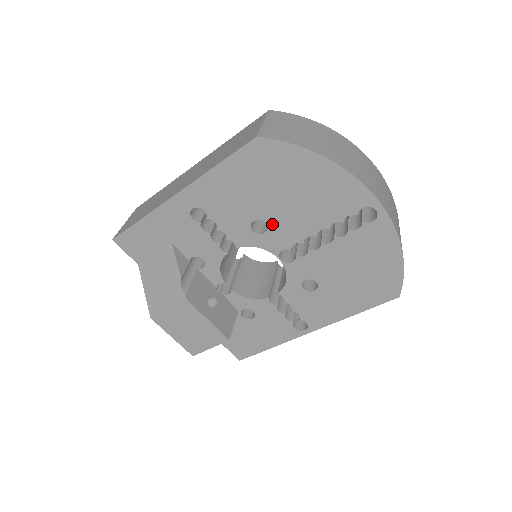
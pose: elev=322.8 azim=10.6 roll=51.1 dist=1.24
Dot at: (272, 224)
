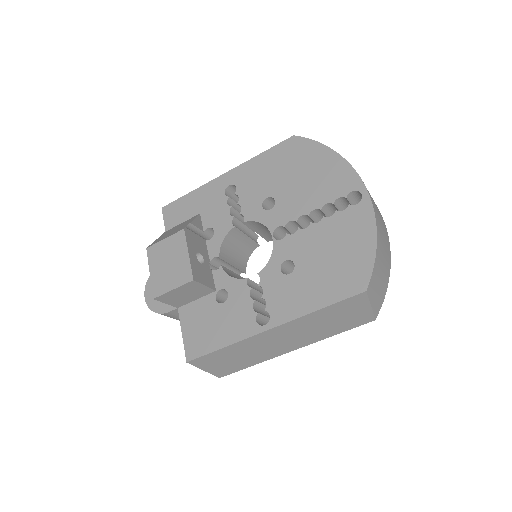
Dot at: (279, 202)
